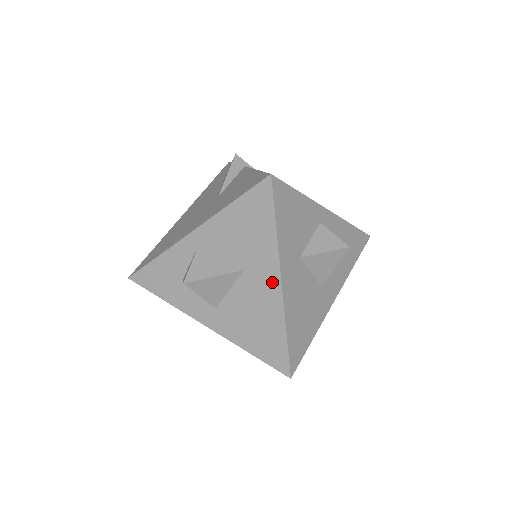
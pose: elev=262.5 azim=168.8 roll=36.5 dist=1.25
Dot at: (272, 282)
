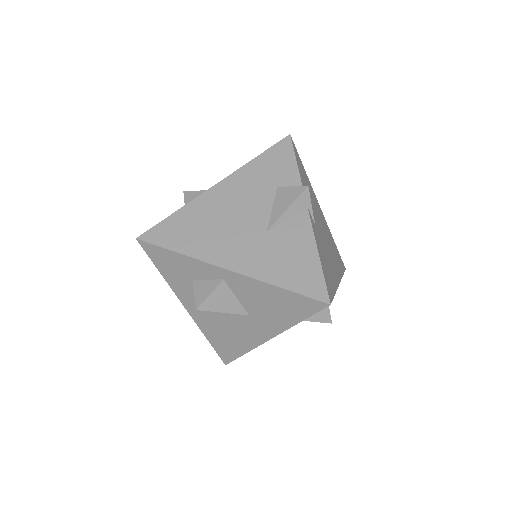
Dot at: (264, 334)
